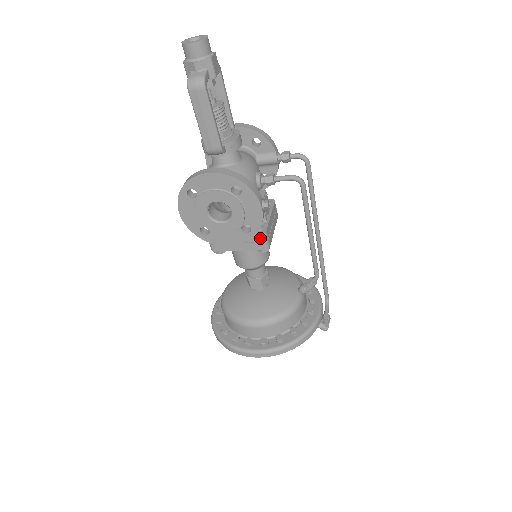
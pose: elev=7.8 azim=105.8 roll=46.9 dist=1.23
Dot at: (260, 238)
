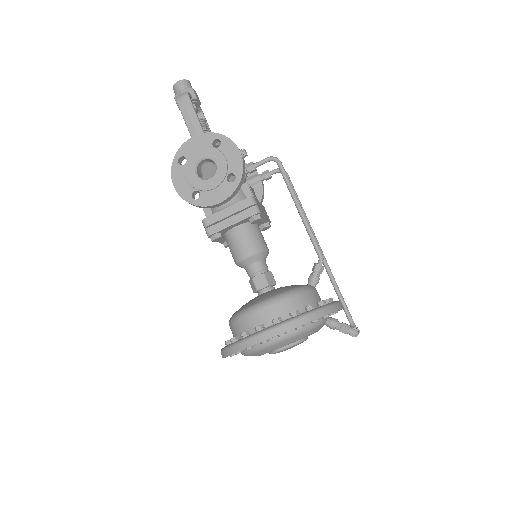
Dot at: (249, 203)
